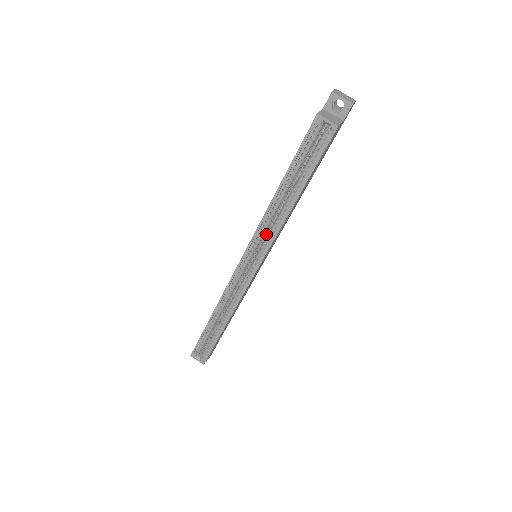
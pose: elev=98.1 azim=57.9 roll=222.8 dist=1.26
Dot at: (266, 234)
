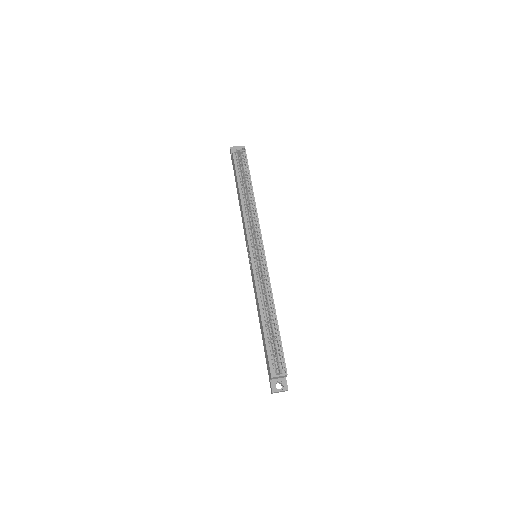
Dot at: occluded
